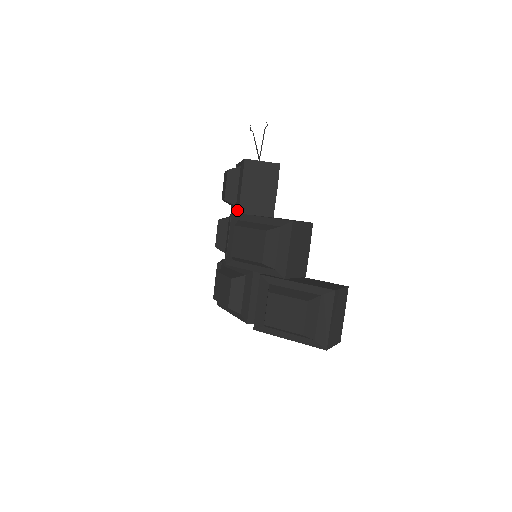
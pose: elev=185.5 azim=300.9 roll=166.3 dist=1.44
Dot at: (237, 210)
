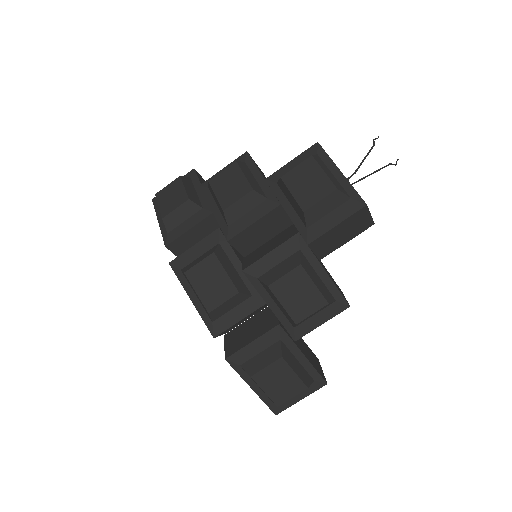
Dot at: (308, 238)
